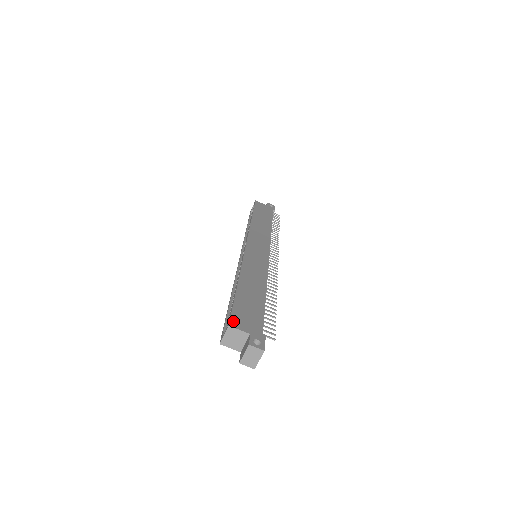
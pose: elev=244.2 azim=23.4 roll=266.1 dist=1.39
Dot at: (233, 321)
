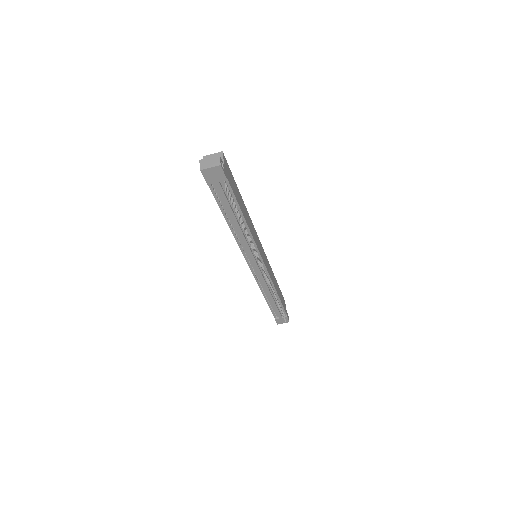
Dot at: (225, 159)
